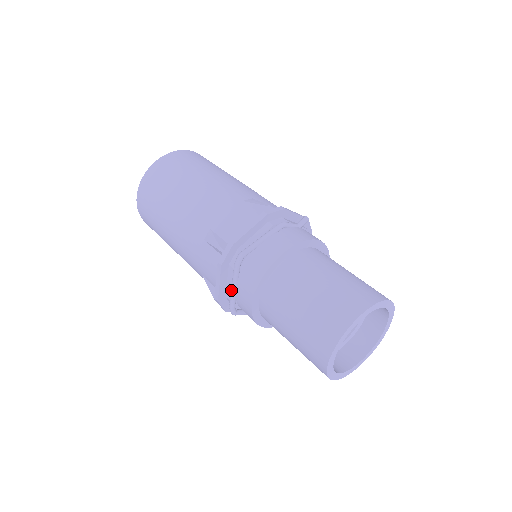
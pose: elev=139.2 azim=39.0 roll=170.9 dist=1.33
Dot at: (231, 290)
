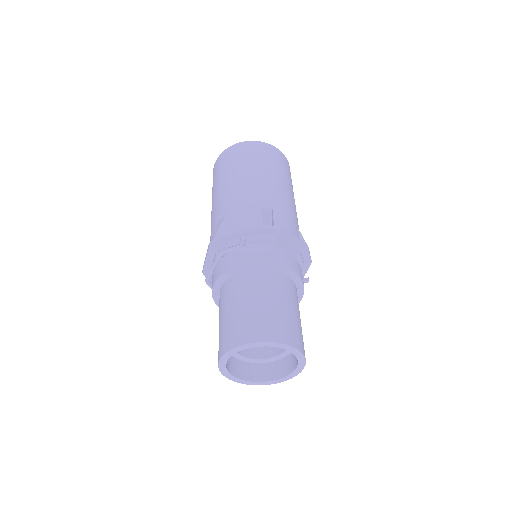
Dot at: occluded
